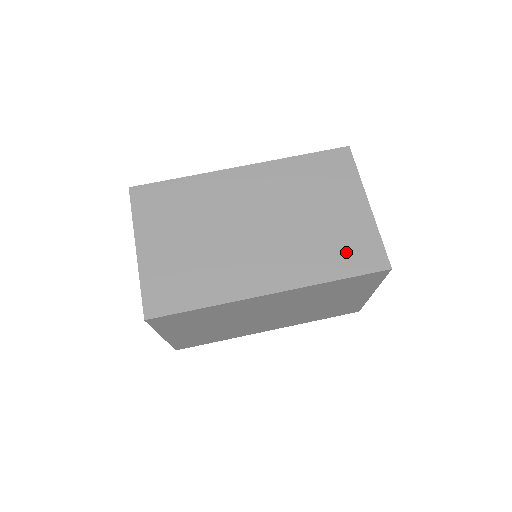
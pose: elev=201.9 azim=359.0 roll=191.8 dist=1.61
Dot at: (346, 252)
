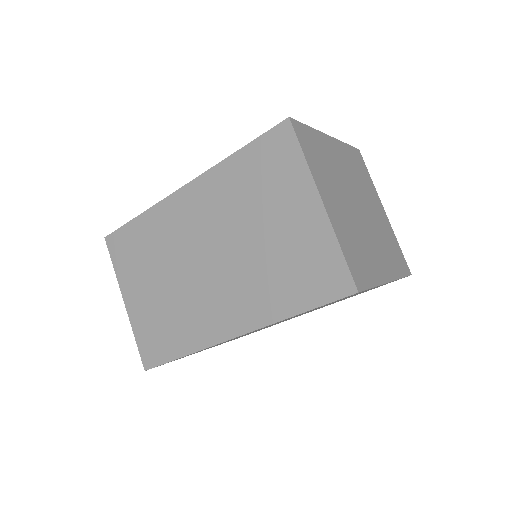
Dot at: (302, 277)
